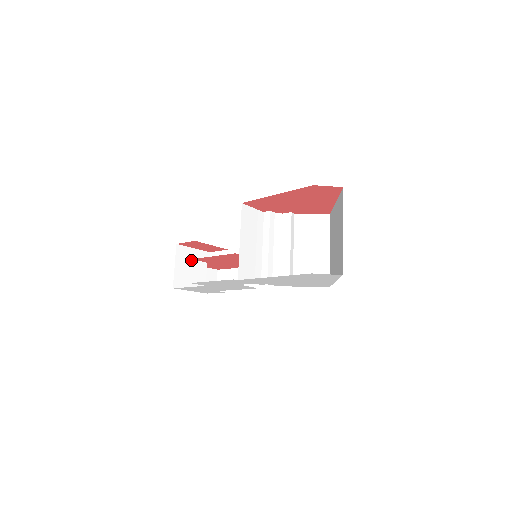
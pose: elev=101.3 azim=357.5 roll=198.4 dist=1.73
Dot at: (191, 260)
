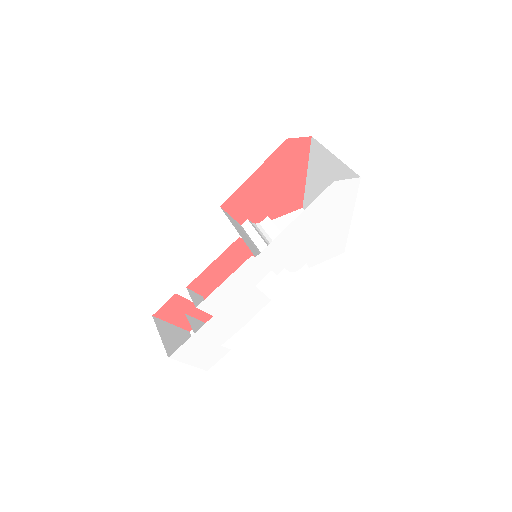
Dot at: occluded
